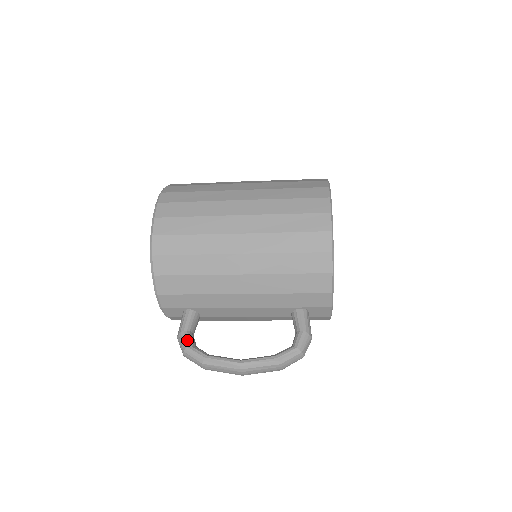
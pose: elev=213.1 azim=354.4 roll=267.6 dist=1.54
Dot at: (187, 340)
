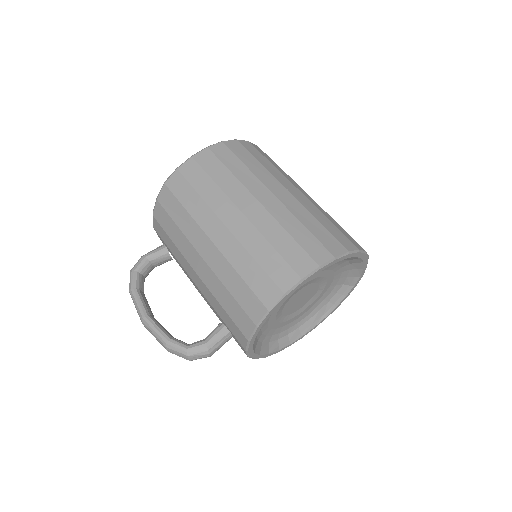
Dot at: (140, 265)
